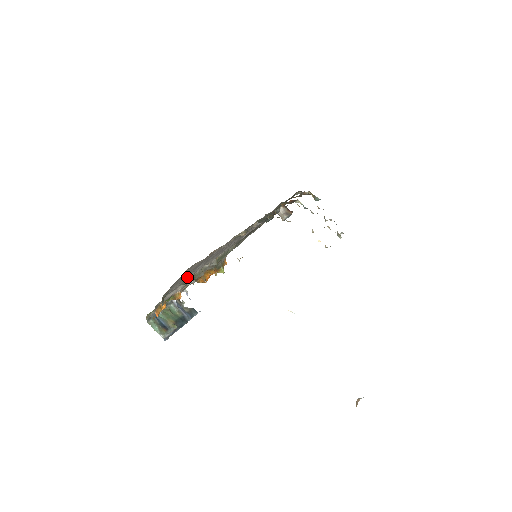
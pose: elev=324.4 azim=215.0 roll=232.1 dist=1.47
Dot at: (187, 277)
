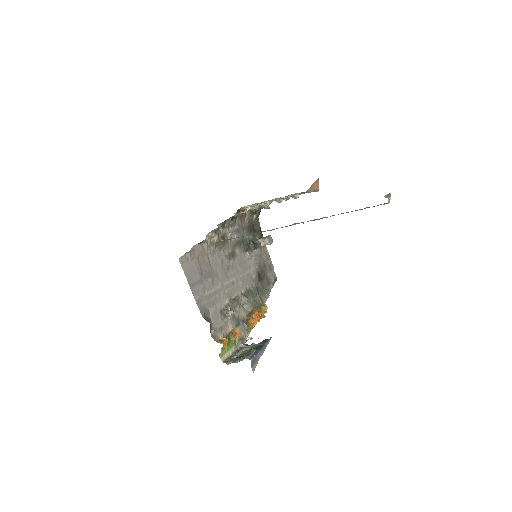
Dot at: (213, 298)
